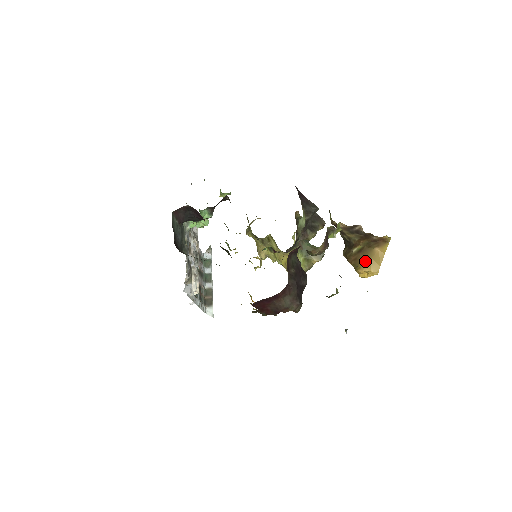
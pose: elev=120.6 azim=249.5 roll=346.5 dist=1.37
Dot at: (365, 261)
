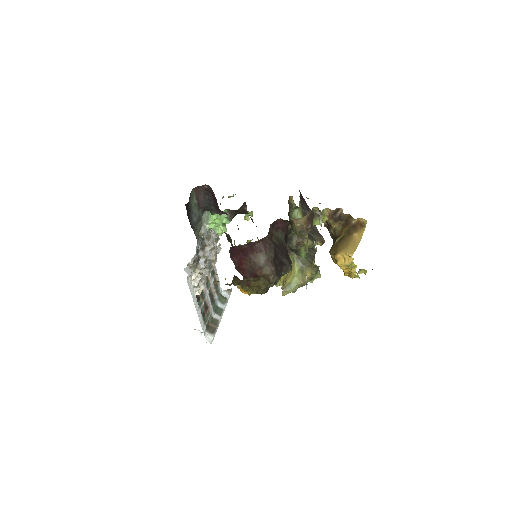
Dot at: (343, 246)
